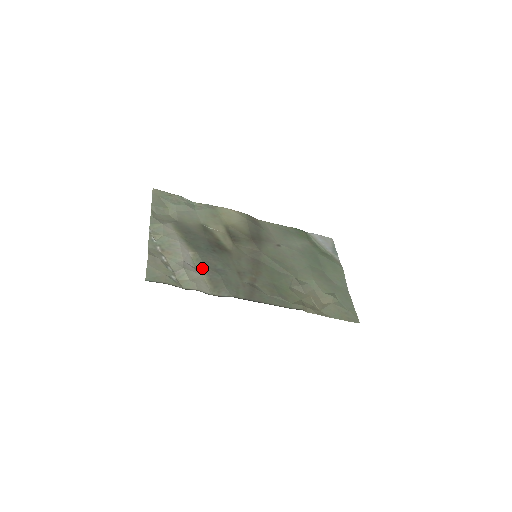
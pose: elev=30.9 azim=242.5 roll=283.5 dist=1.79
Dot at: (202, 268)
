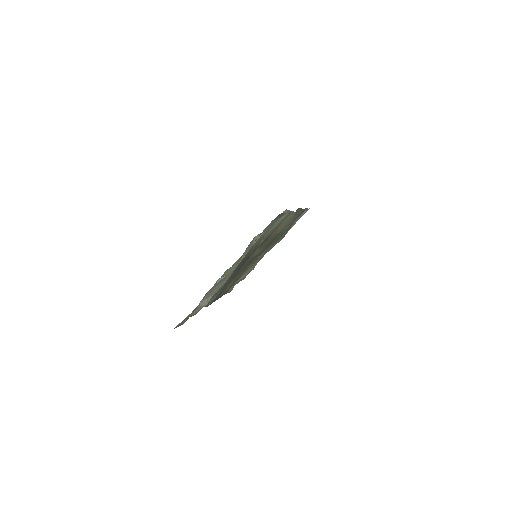
Dot at: (217, 291)
